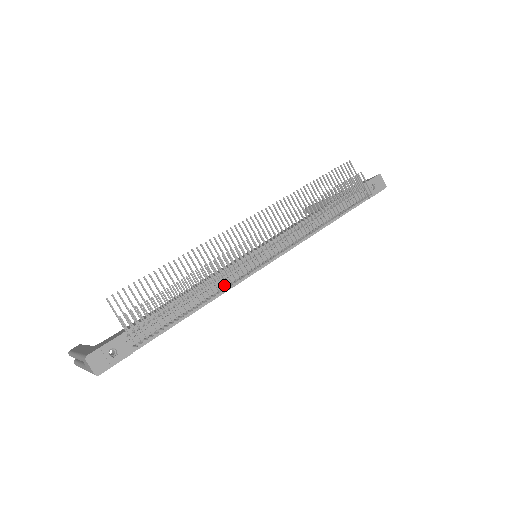
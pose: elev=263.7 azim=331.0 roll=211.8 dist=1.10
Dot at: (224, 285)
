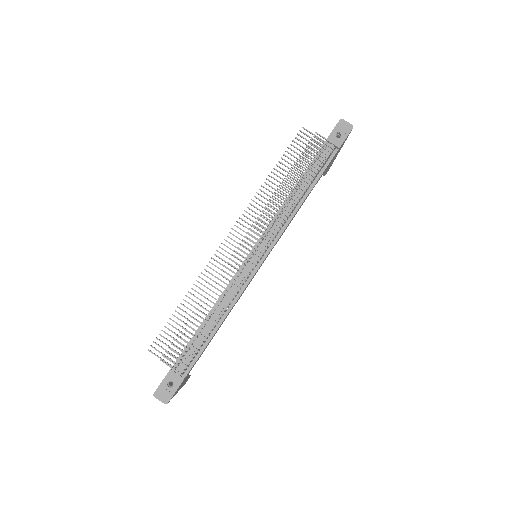
Dot at: (232, 297)
